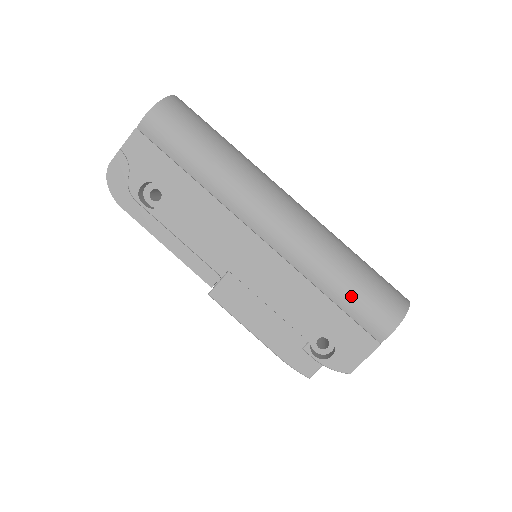
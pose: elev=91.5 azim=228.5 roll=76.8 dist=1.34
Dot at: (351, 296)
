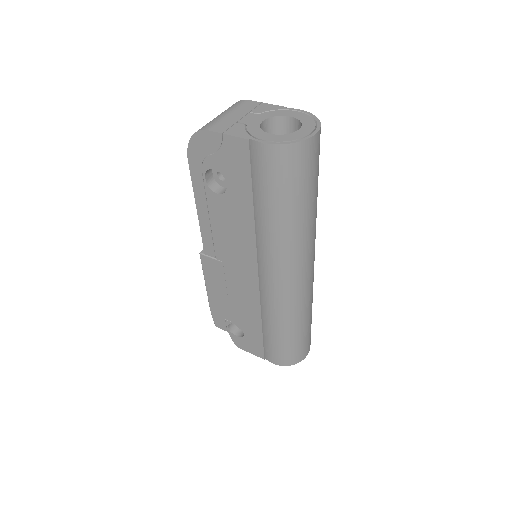
Dot at: (274, 340)
